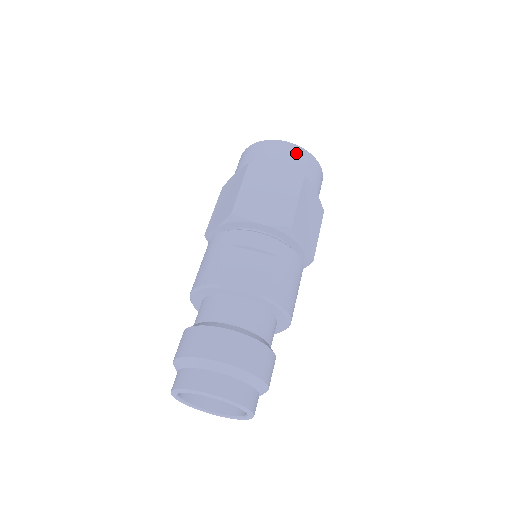
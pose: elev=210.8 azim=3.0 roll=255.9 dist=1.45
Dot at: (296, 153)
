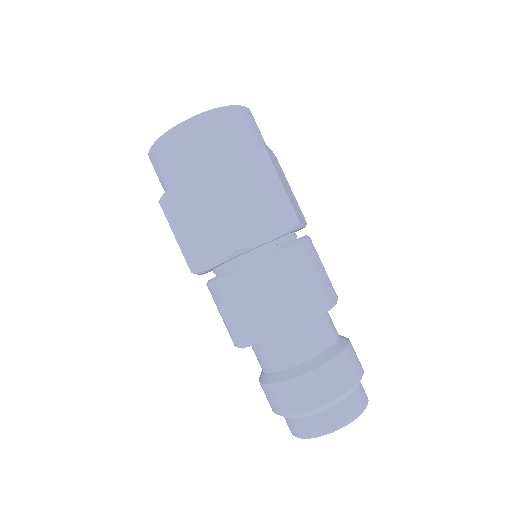
Dot at: (175, 144)
